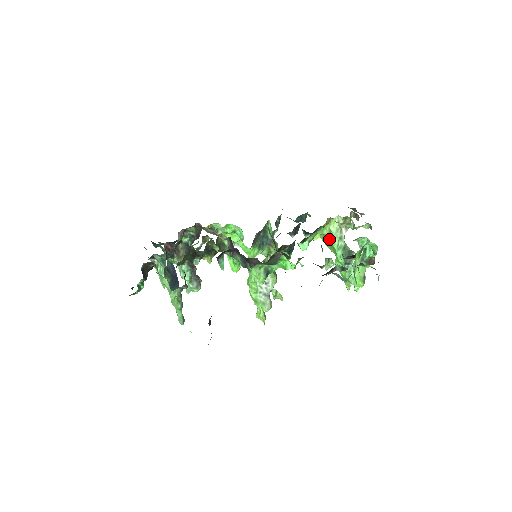
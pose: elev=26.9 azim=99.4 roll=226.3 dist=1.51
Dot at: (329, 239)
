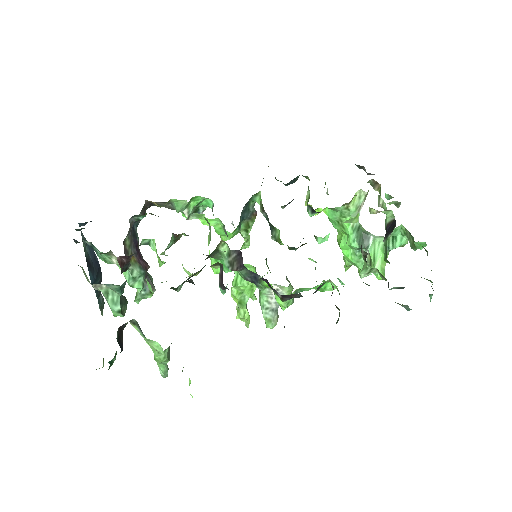
Dot at: (341, 218)
